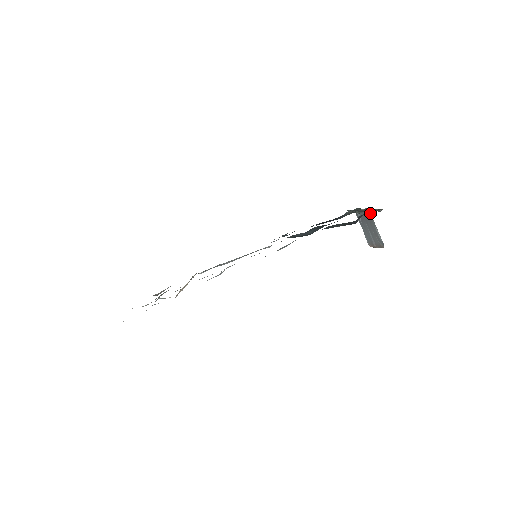
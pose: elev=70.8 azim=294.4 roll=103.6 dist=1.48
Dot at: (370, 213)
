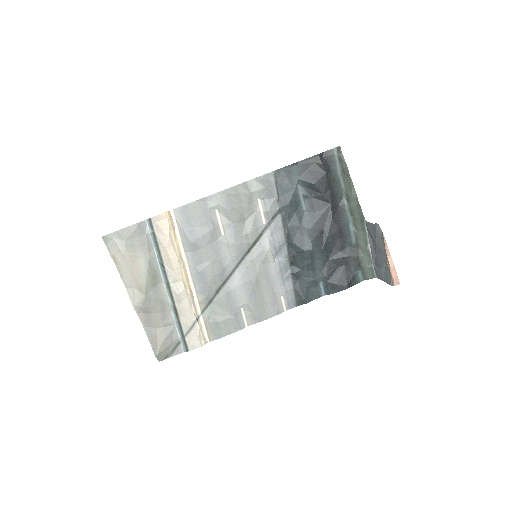
Dot at: (366, 223)
